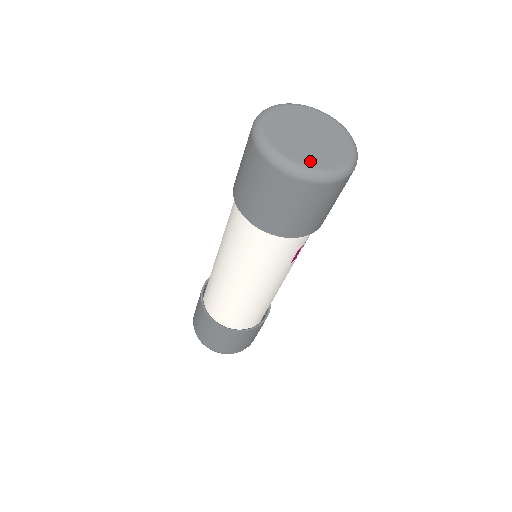
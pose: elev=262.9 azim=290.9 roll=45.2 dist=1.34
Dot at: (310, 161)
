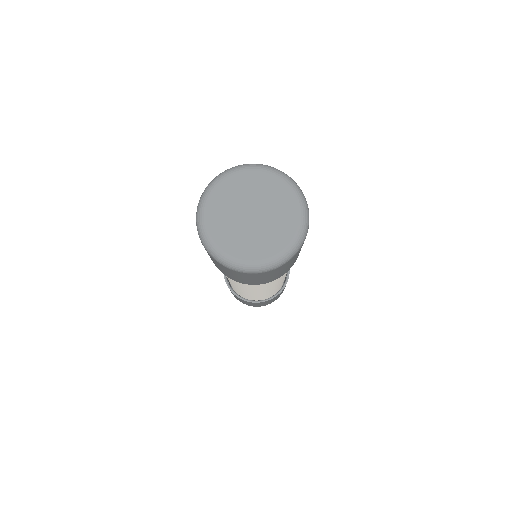
Dot at: (273, 248)
